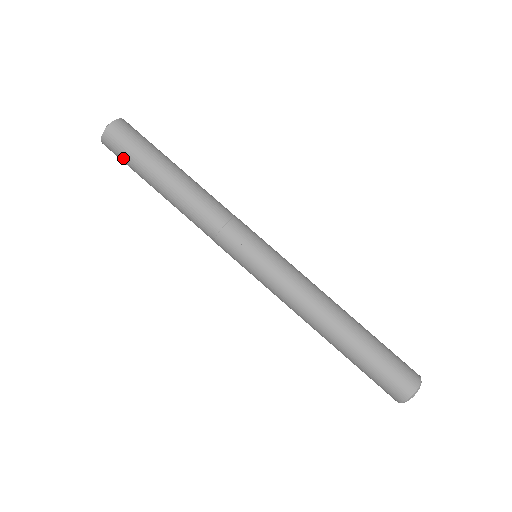
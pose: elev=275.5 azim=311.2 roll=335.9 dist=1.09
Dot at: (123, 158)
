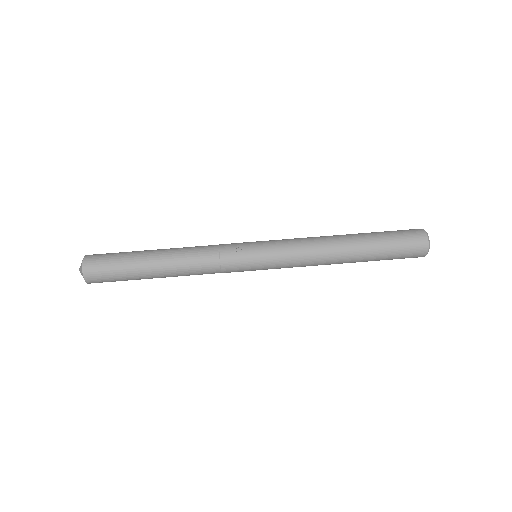
Dot at: (110, 273)
